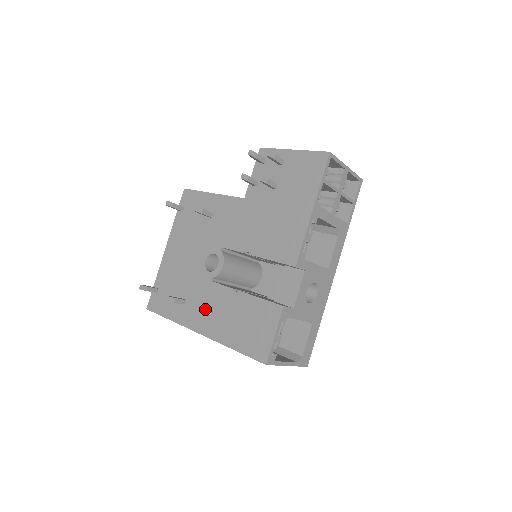
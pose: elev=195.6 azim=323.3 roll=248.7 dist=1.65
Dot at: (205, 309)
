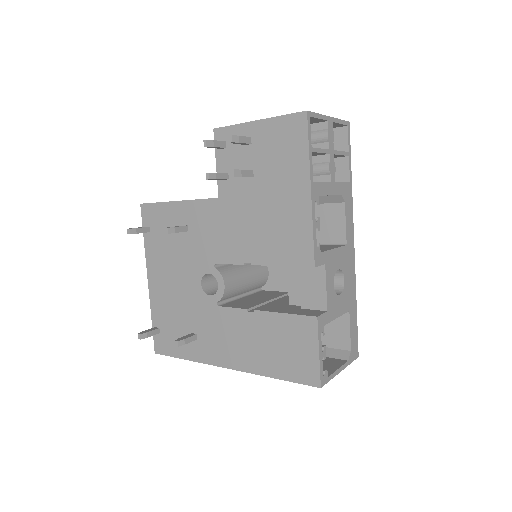
Dot at: (223, 340)
